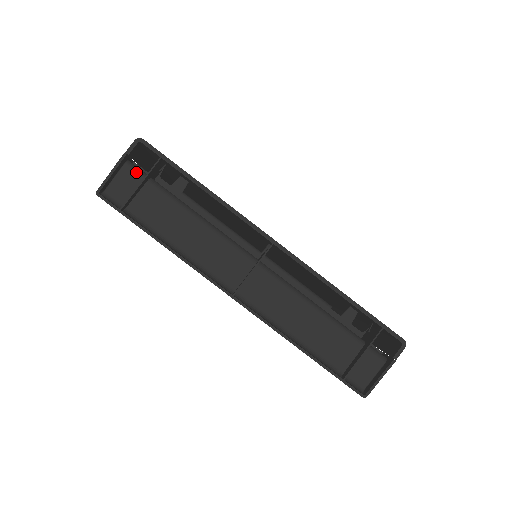
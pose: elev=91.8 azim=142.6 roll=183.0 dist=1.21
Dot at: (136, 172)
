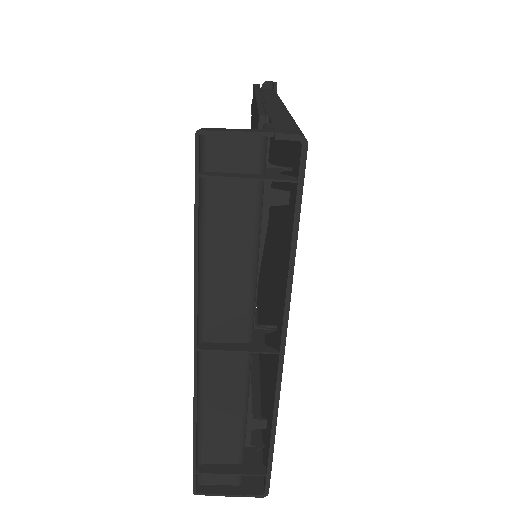
Dot at: (259, 155)
